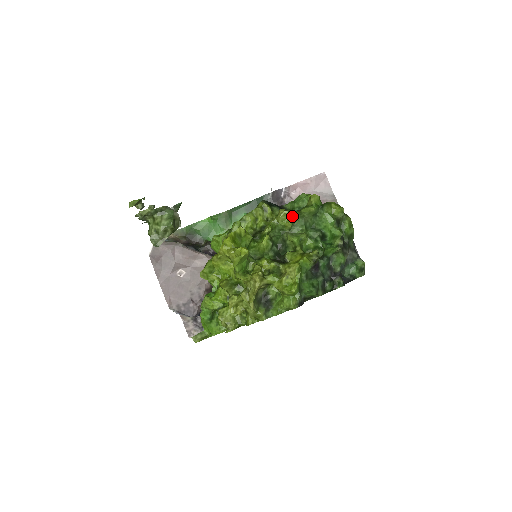
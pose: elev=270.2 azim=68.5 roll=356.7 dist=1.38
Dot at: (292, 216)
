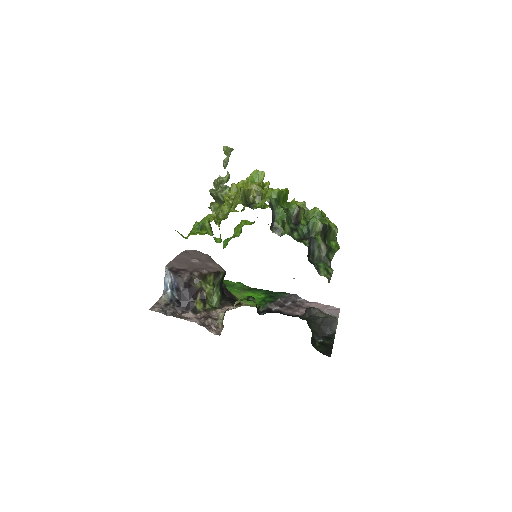
Dot at: (302, 202)
